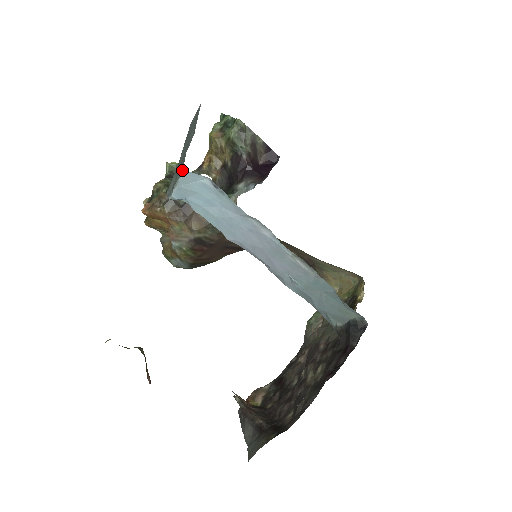
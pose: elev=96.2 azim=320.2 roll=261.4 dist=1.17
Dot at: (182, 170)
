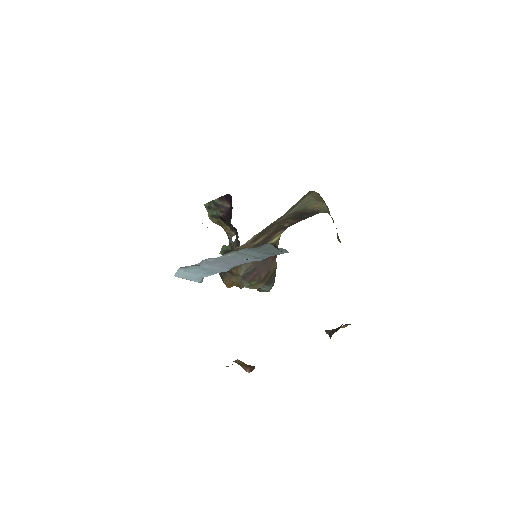
Dot at: occluded
